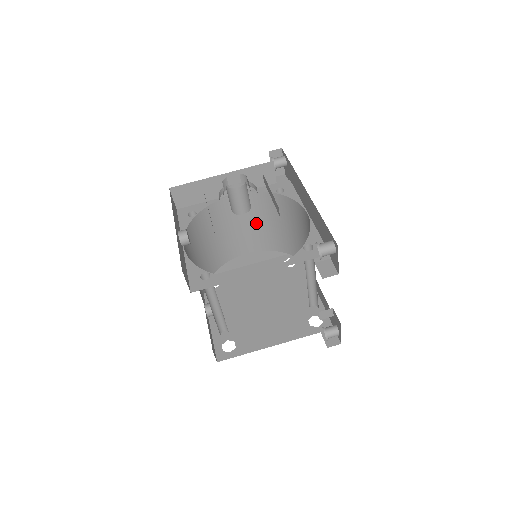
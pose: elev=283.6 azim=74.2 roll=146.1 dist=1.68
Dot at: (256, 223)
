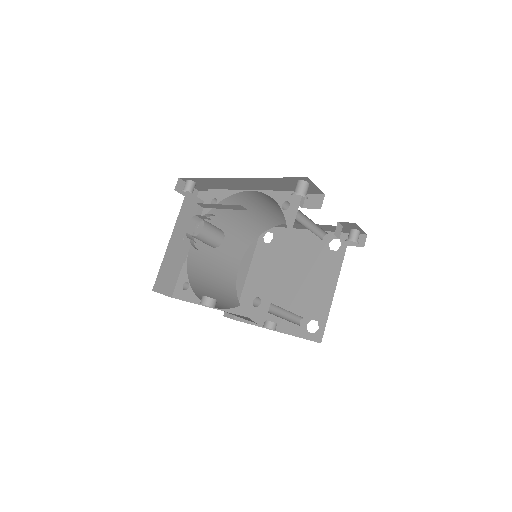
Dot at: (223, 241)
